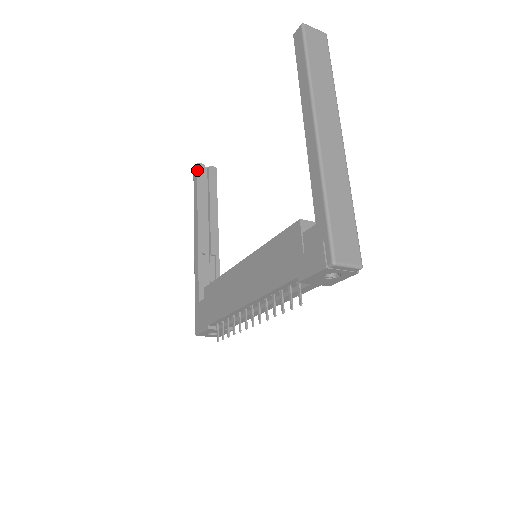
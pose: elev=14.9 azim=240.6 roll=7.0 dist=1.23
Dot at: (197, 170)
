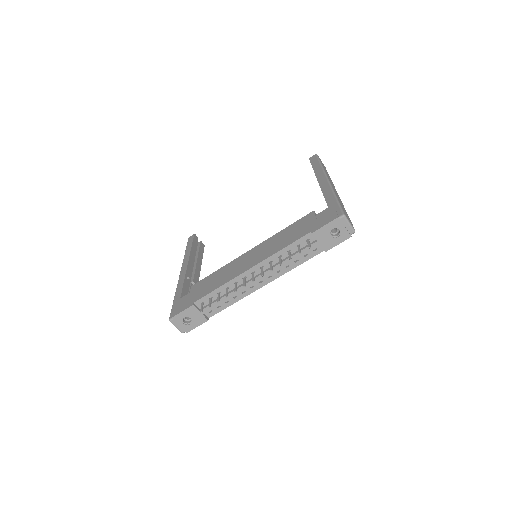
Dot at: (194, 237)
